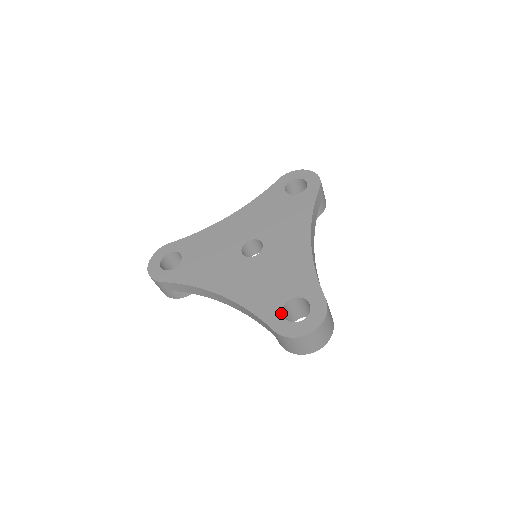
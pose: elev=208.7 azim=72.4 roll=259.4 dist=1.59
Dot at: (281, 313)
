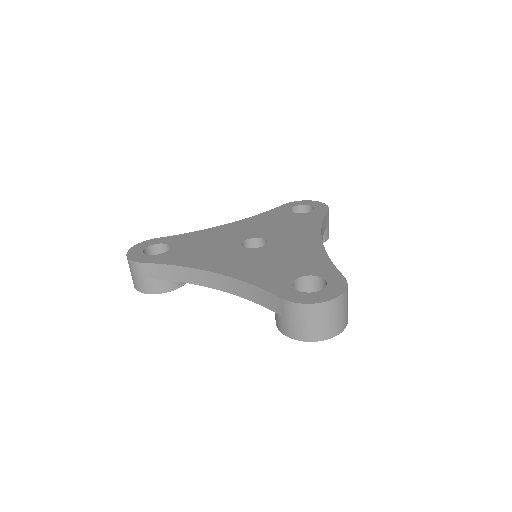
Dot at: (291, 286)
